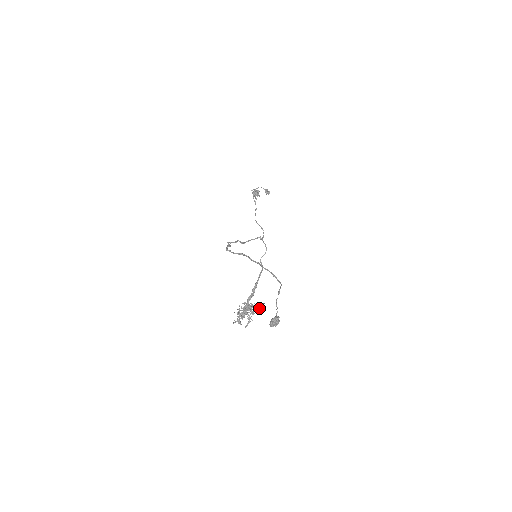
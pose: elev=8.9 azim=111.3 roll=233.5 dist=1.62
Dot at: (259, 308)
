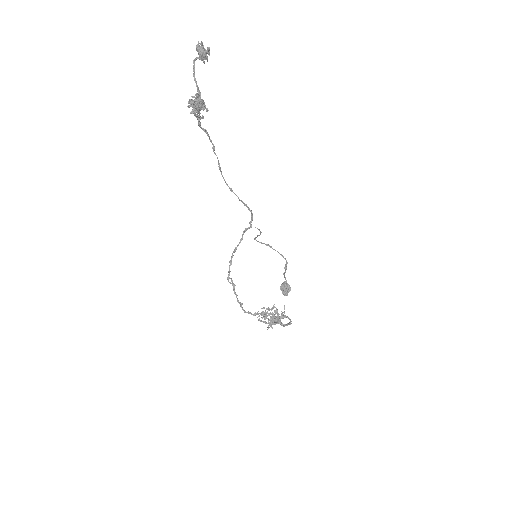
Dot at: occluded
